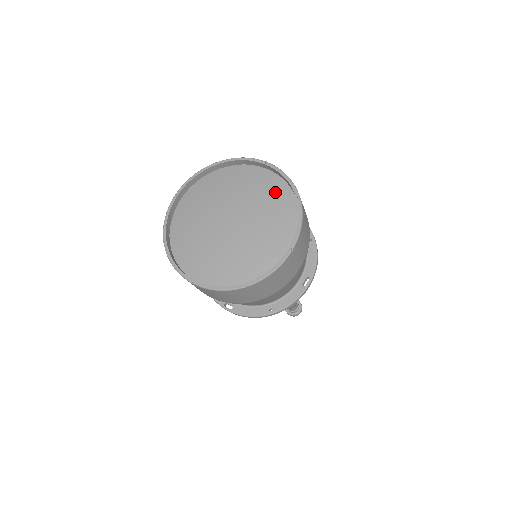
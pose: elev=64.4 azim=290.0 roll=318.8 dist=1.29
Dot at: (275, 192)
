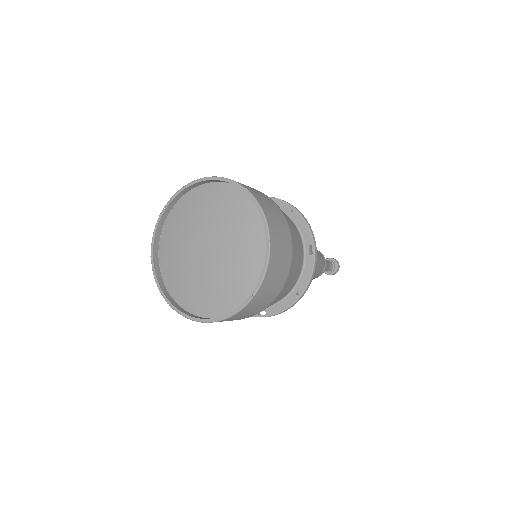
Dot at: (226, 199)
